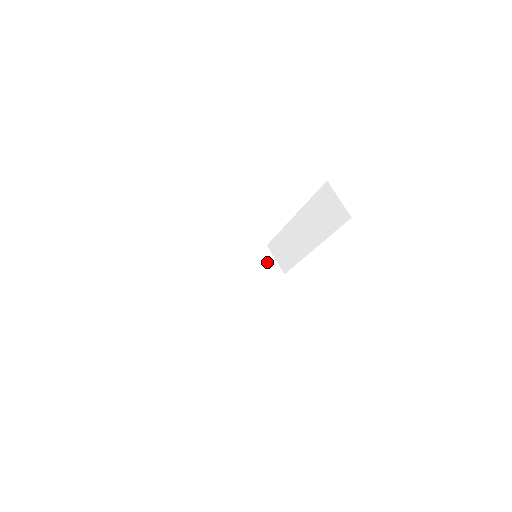
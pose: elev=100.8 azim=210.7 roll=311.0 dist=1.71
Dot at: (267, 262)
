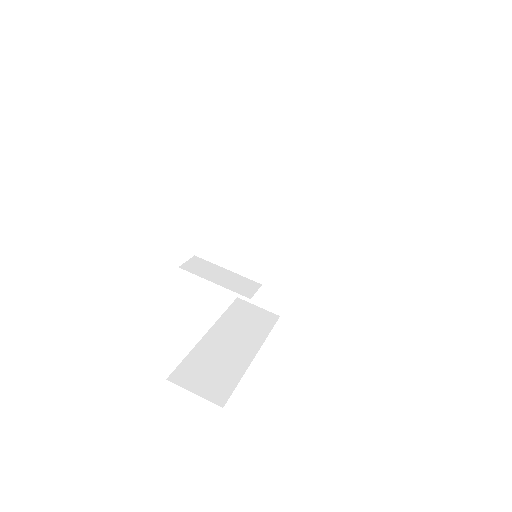
Dot at: (251, 312)
